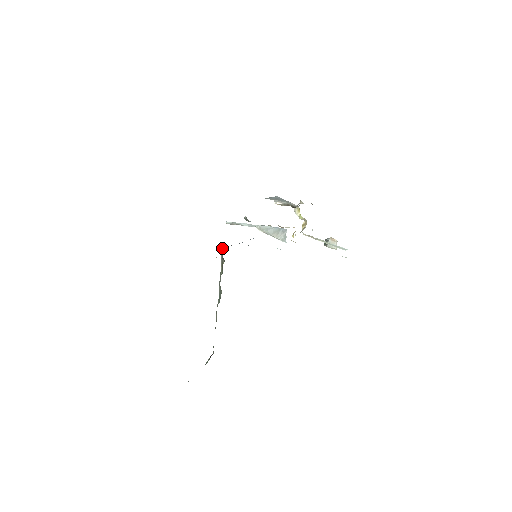
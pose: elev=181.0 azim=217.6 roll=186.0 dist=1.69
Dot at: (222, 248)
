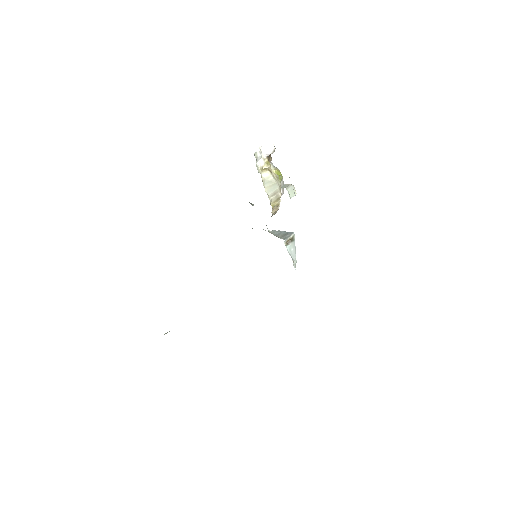
Dot at: occluded
